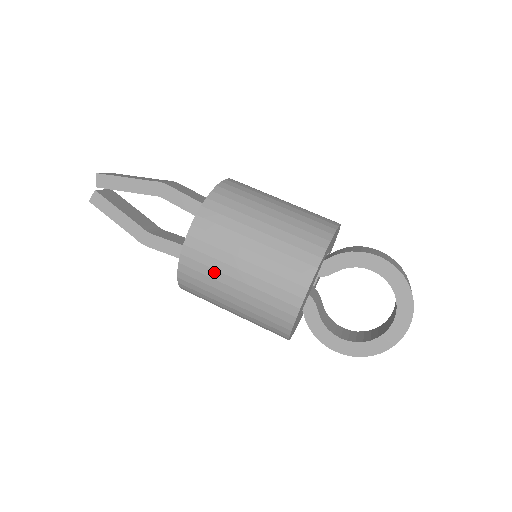
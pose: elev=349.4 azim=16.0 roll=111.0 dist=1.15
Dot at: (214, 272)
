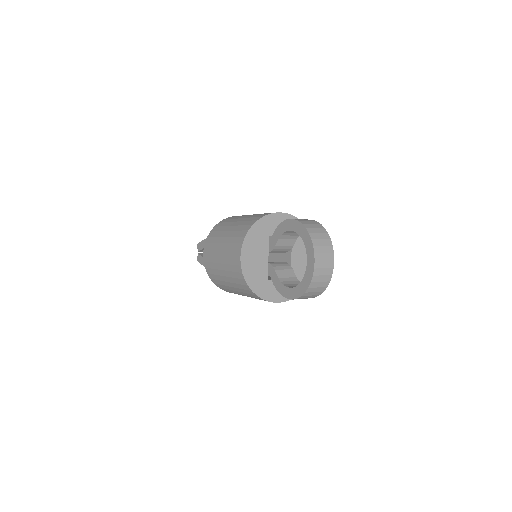
Dot at: (214, 264)
